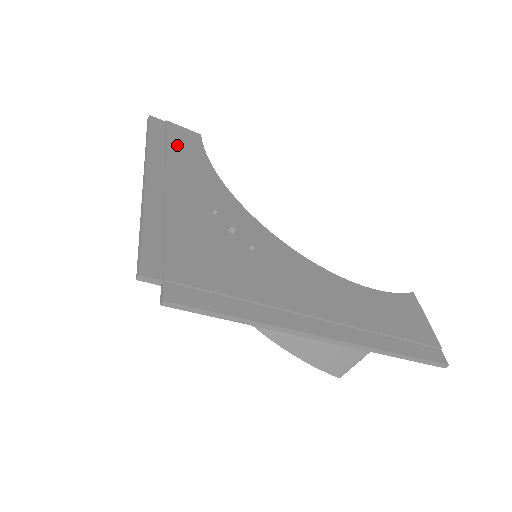
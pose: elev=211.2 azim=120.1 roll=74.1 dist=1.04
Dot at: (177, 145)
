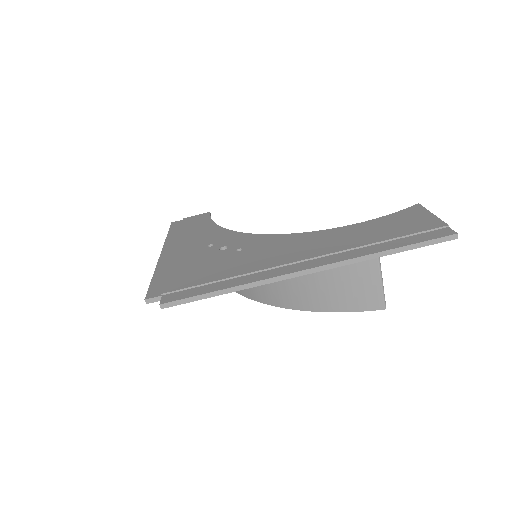
Dot at: (188, 226)
